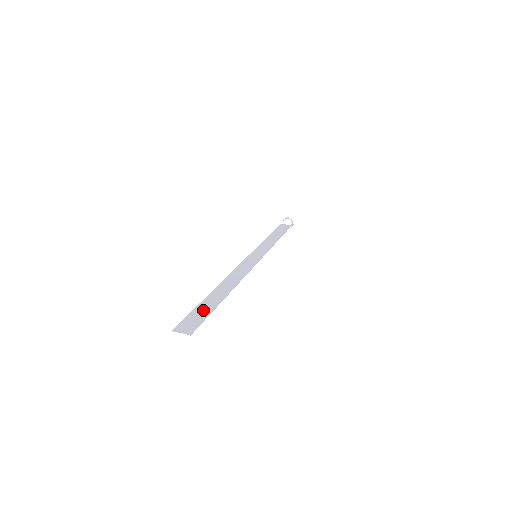
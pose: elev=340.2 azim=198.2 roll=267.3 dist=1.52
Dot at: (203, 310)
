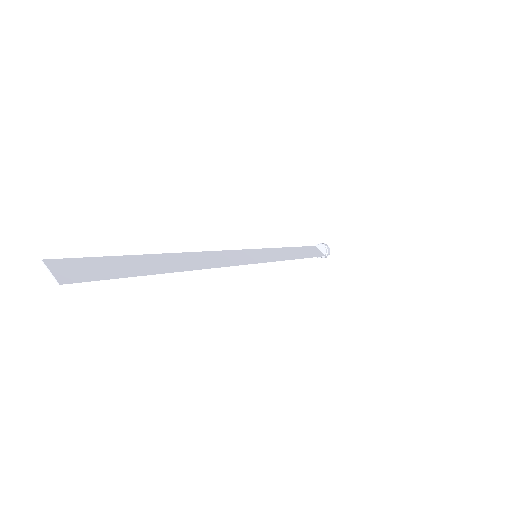
Dot at: (120, 266)
